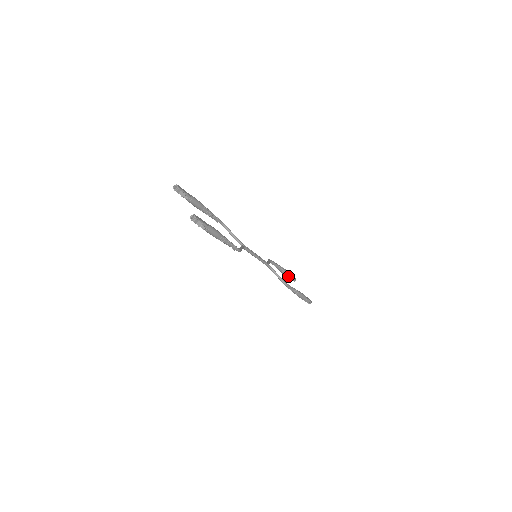
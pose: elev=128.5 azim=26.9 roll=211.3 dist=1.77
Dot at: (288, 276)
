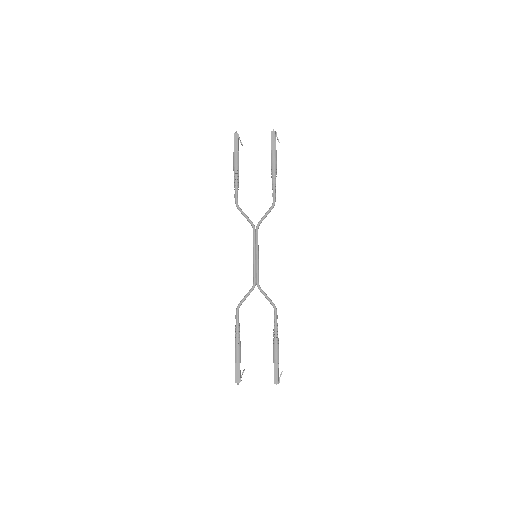
Dot at: (240, 361)
